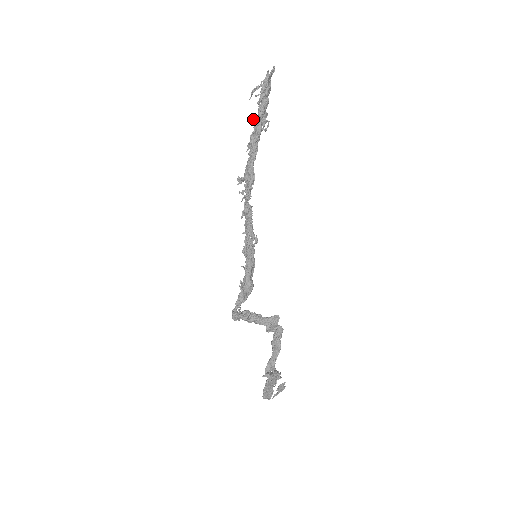
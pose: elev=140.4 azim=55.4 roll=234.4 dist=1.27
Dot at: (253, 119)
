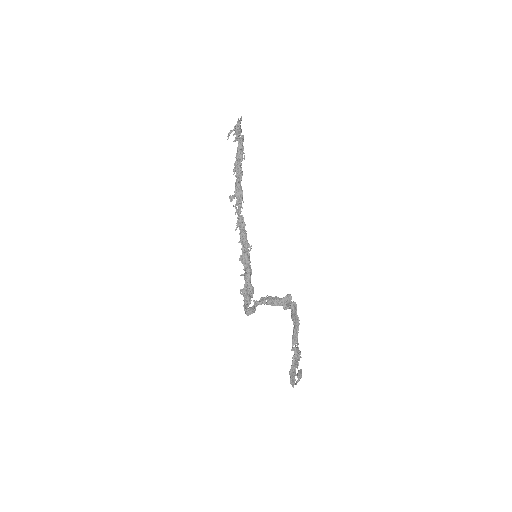
Dot at: occluded
